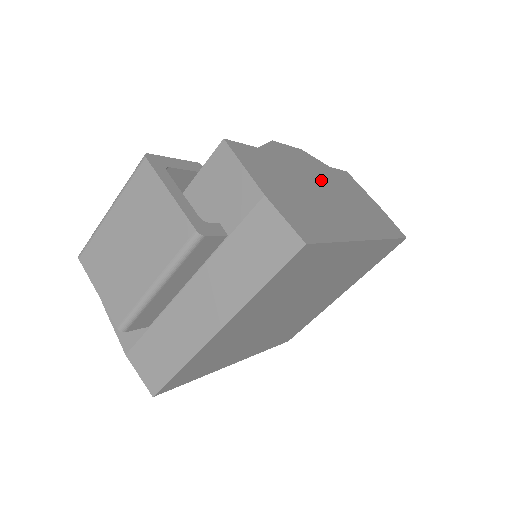
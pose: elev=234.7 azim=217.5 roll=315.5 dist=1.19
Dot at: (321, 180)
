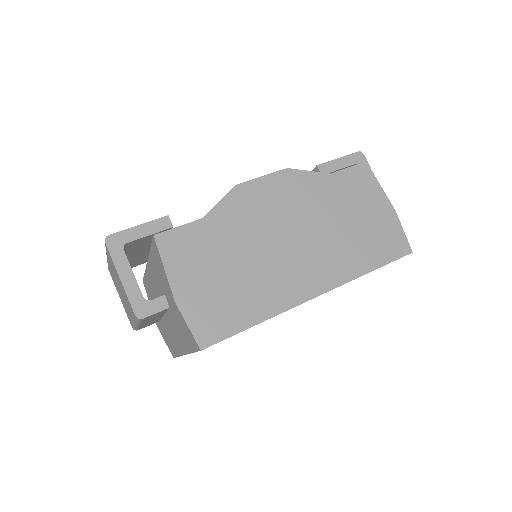
Dot at: (291, 218)
